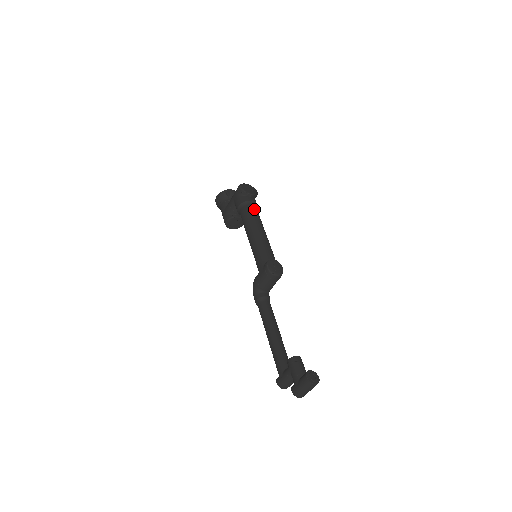
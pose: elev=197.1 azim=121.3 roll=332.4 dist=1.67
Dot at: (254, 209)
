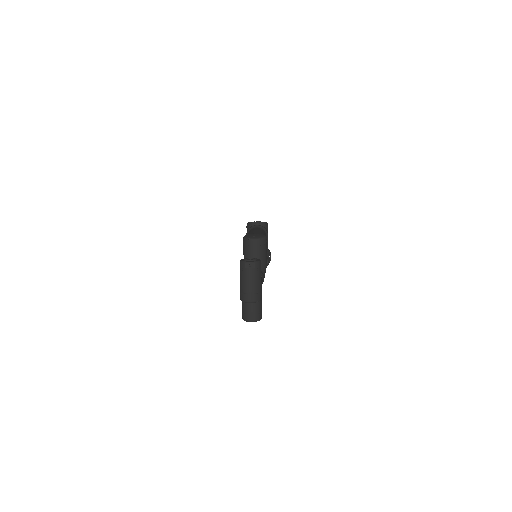
Dot at: (257, 228)
